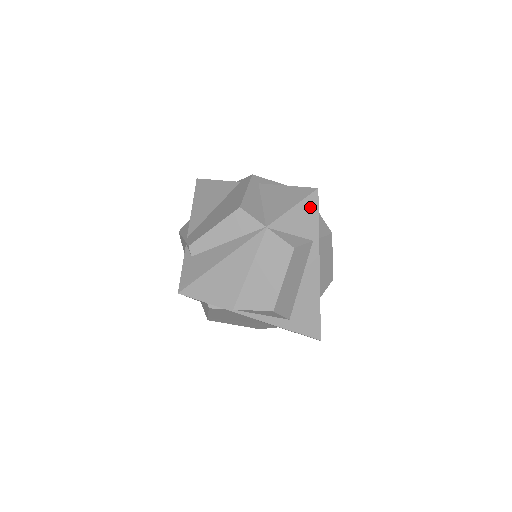
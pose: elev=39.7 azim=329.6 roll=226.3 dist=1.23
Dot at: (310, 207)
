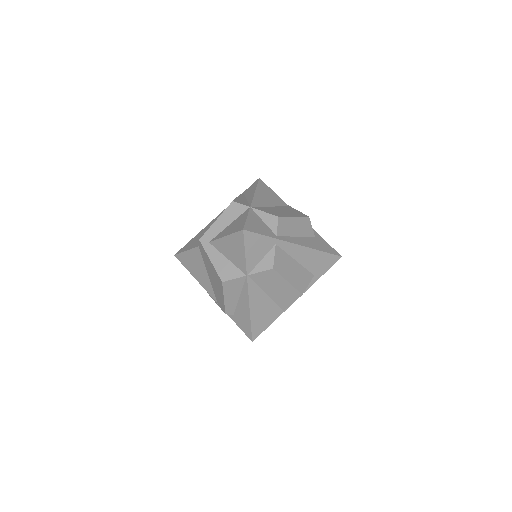
Dot at: (252, 240)
